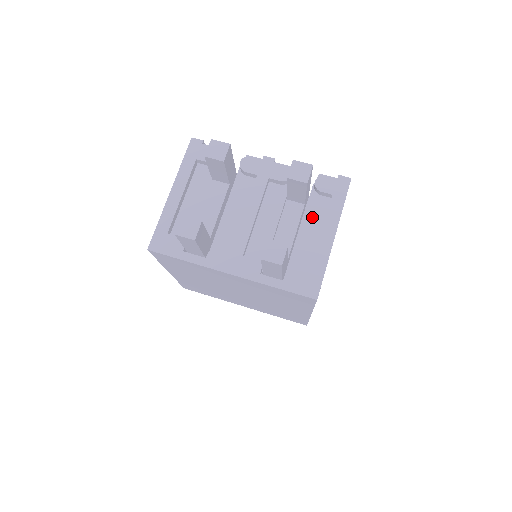
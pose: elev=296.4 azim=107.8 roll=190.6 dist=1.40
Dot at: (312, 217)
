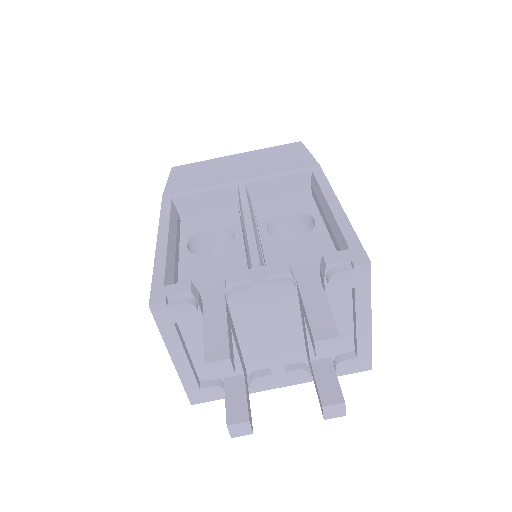
Dot at: (337, 308)
